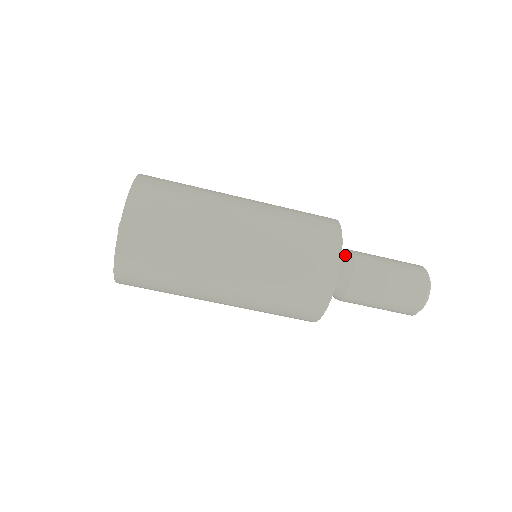
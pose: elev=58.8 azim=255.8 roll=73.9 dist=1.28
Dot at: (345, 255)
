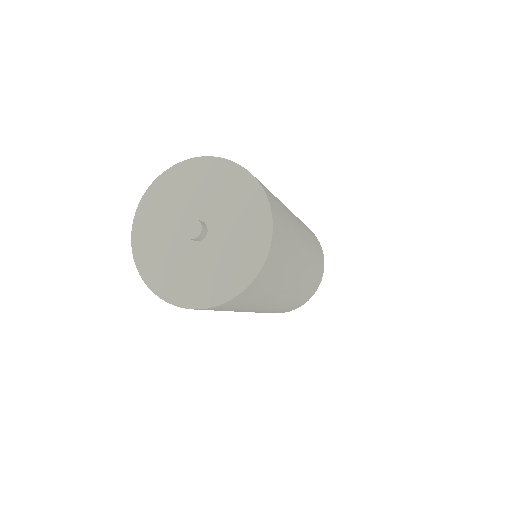
Dot at: occluded
